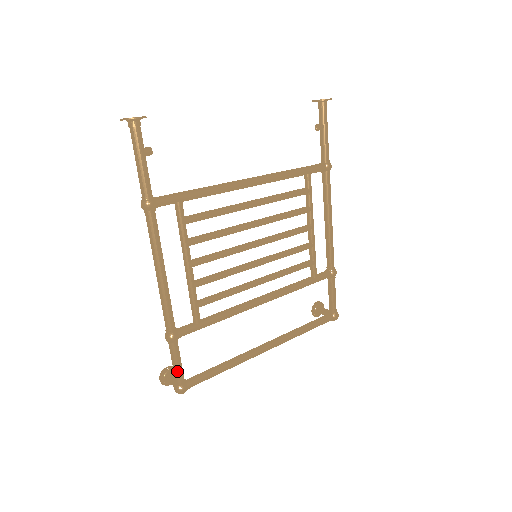
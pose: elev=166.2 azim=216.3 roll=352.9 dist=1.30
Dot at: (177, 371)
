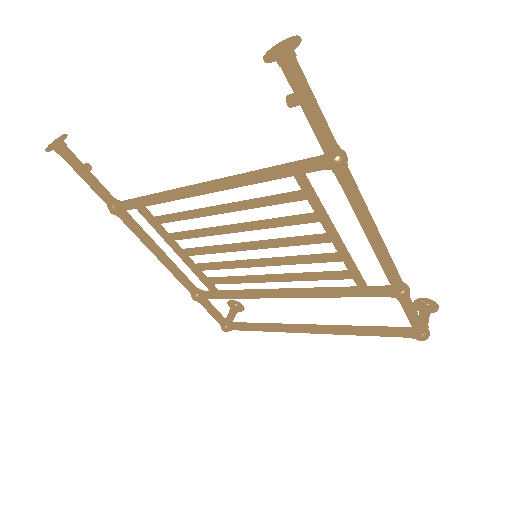
Dot at: occluded
